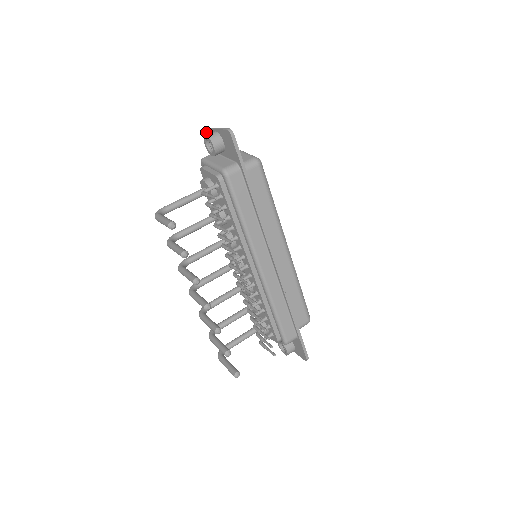
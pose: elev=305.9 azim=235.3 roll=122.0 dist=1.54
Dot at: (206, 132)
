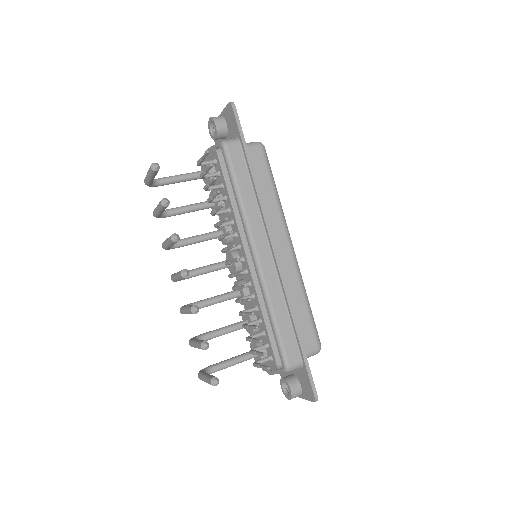
Dot at: occluded
